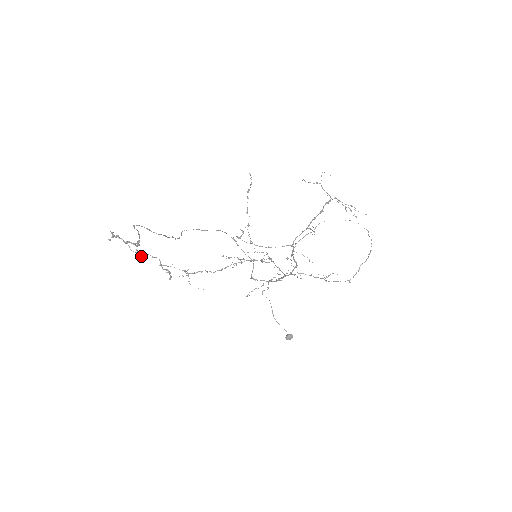
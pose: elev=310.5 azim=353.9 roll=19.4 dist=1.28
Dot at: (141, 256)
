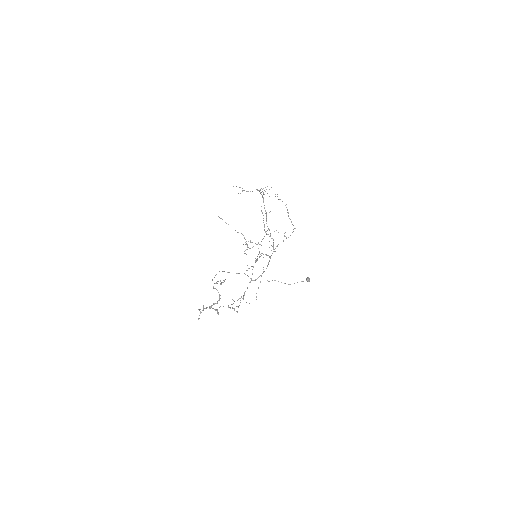
Dot at: (217, 313)
